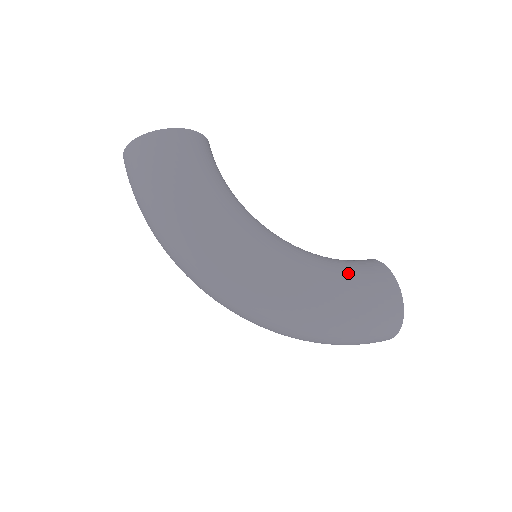
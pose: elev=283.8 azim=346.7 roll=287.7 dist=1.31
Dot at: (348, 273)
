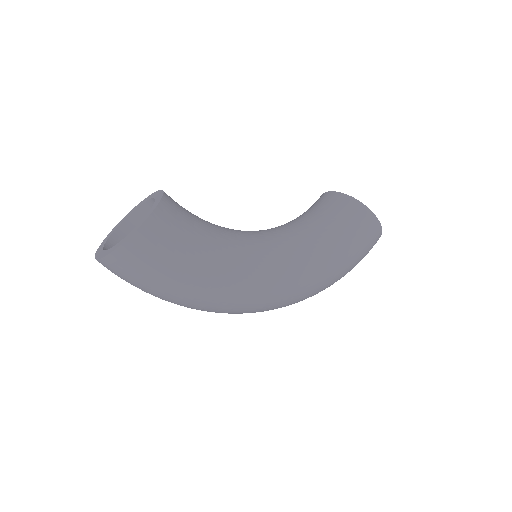
Dot at: (337, 232)
